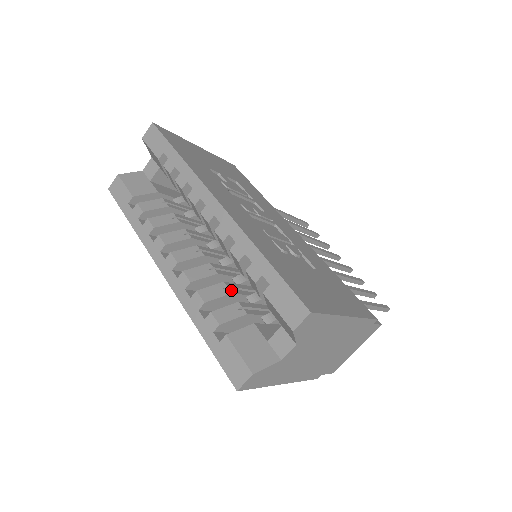
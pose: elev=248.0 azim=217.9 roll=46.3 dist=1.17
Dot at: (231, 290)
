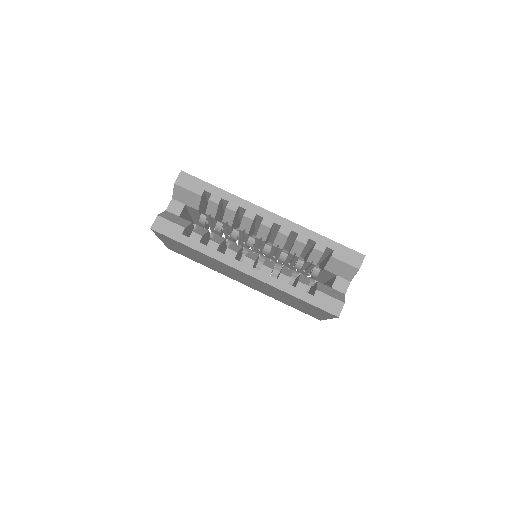
Dot at: (291, 269)
